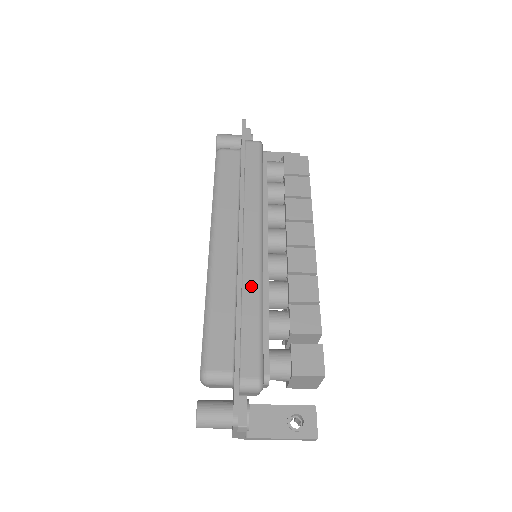
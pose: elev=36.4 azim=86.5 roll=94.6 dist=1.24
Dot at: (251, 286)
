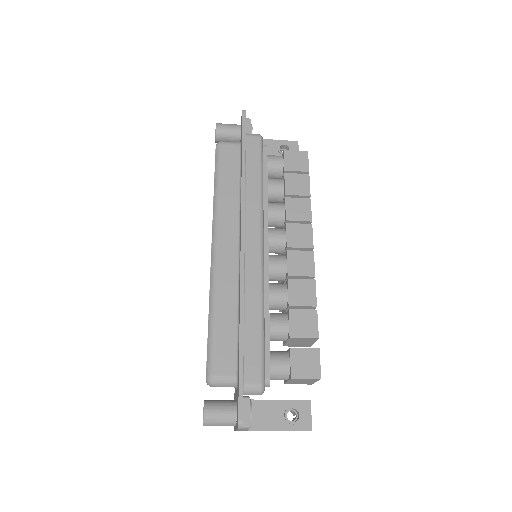
Dot at: (253, 292)
